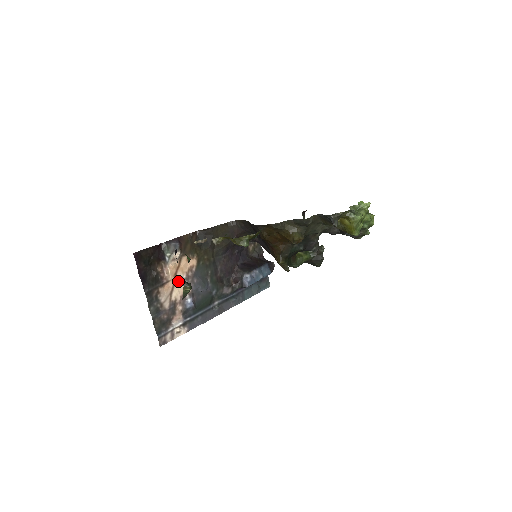
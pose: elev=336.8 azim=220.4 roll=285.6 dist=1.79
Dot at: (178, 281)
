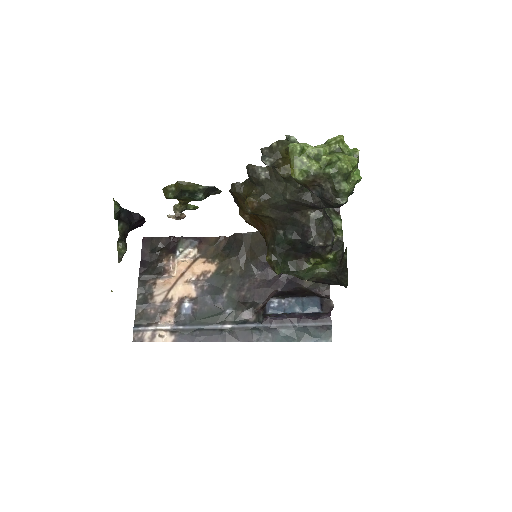
Dot at: (183, 281)
